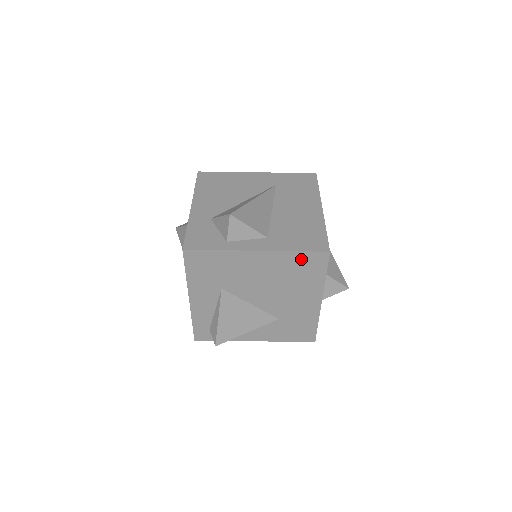
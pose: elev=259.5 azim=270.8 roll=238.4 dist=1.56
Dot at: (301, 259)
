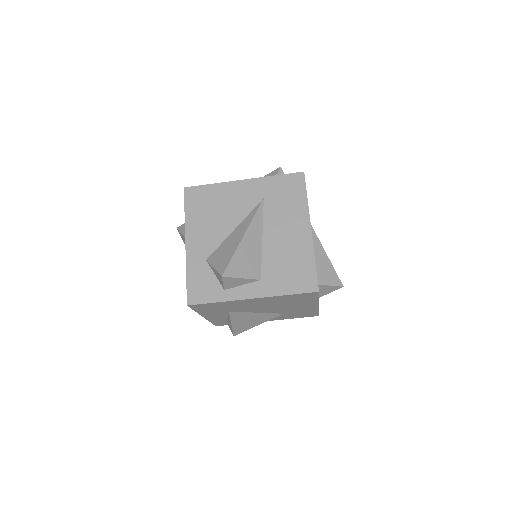
Dot at: (294, 296)
